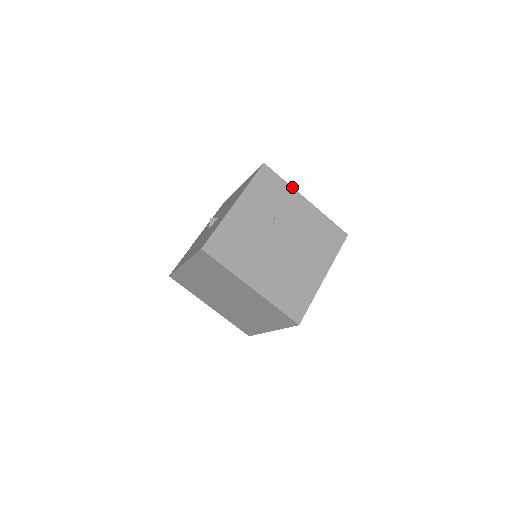
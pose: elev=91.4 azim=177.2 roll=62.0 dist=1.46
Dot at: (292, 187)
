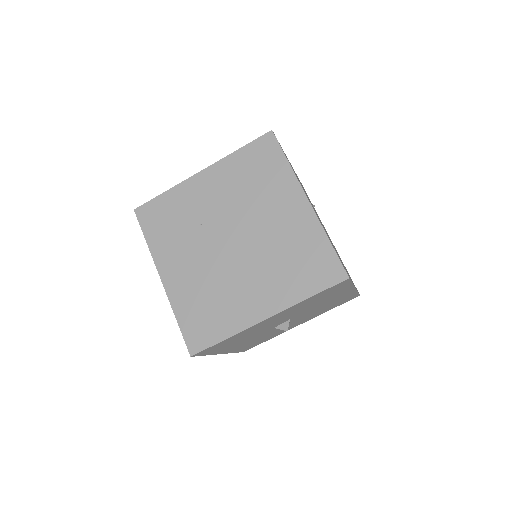
Dot at: occluded
